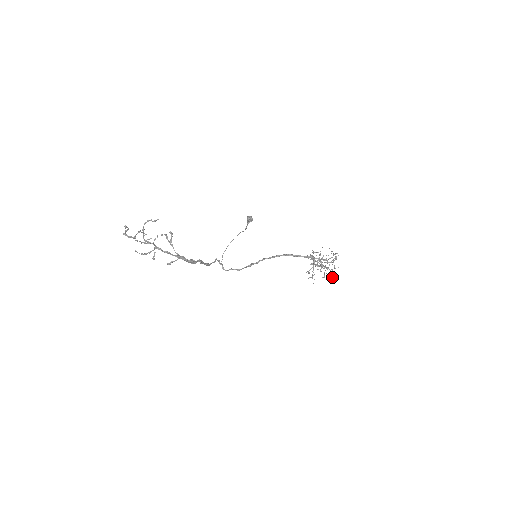
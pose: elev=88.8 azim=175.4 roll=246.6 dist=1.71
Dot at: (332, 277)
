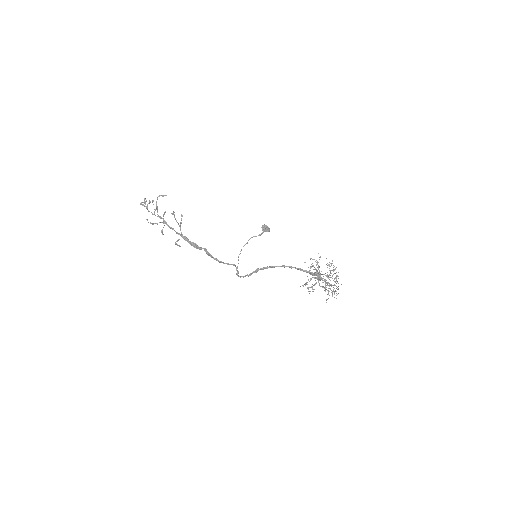
Dot at: occluded
